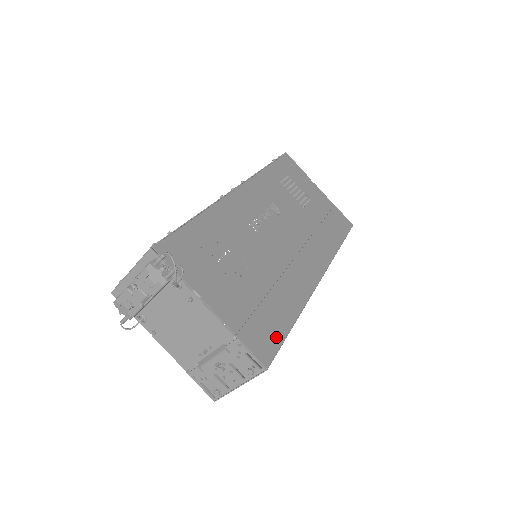
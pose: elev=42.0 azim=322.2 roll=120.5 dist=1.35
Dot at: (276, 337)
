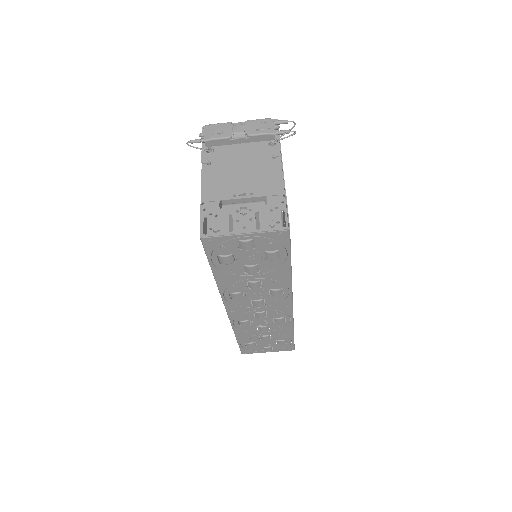
Dot at: occluded
